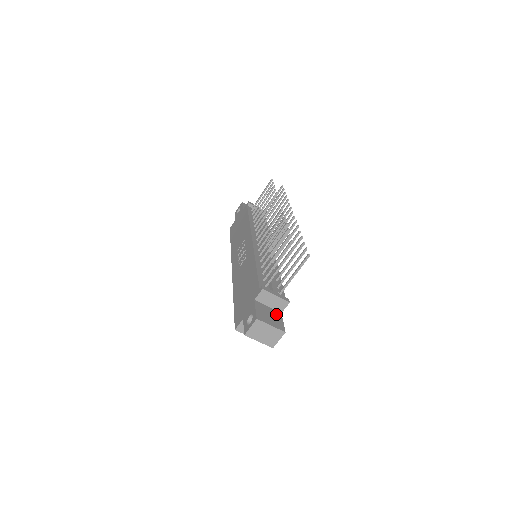
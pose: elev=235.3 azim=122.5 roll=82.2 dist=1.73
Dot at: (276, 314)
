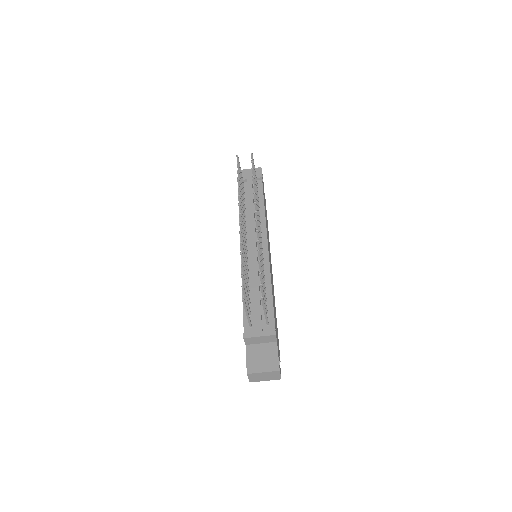
Dot at: (270, 349)
